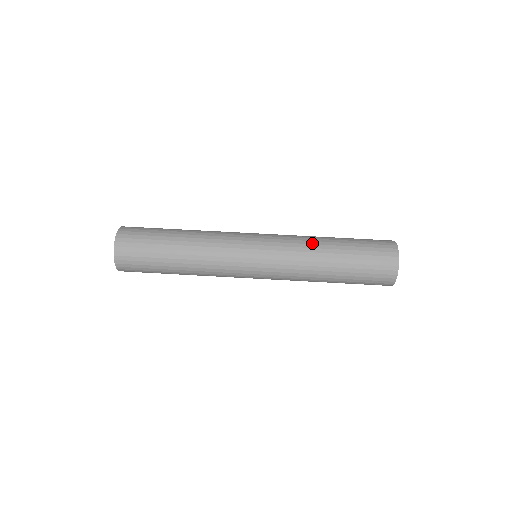
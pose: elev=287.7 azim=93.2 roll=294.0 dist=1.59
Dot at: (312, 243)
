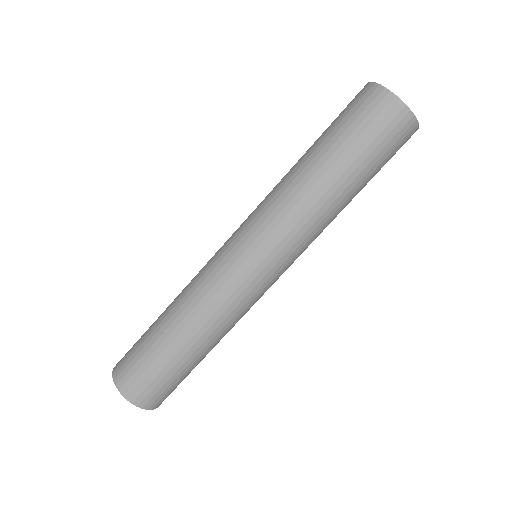
Dot at: (297, 190)
